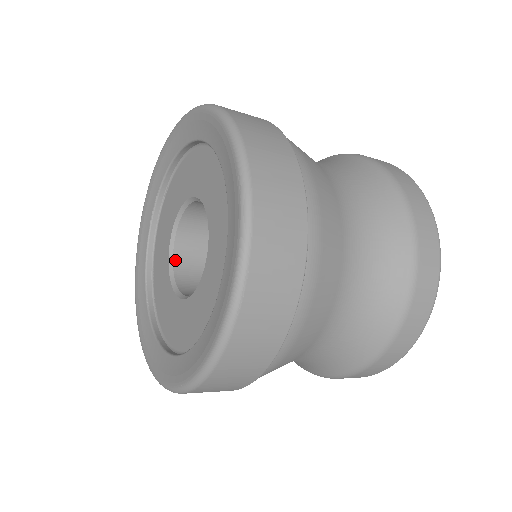
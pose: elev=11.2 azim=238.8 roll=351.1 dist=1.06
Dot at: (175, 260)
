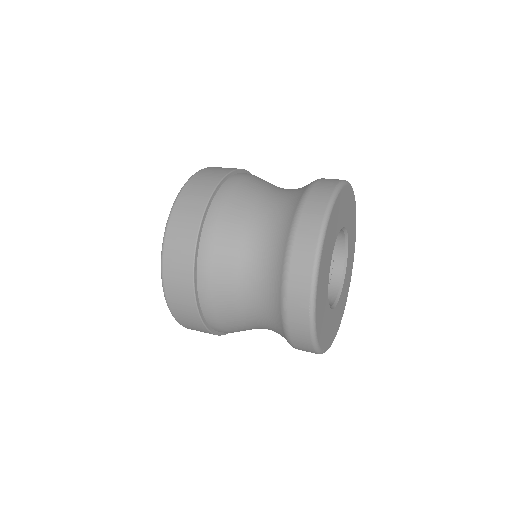
Dot at: occluded
